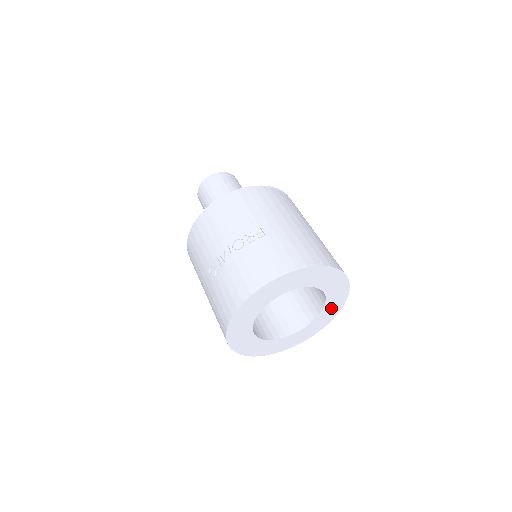
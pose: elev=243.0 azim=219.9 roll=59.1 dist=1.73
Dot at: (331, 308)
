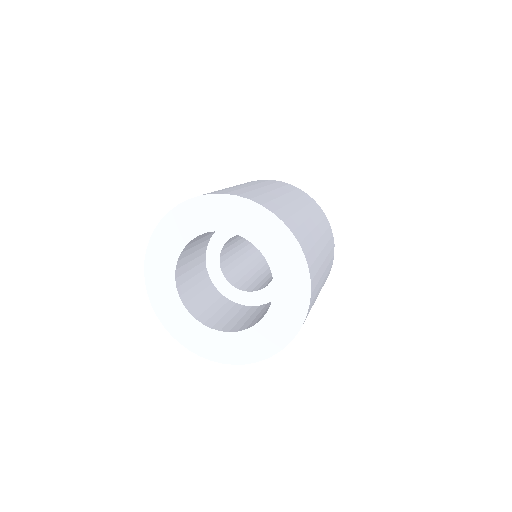
Dot at: (280, 252)
